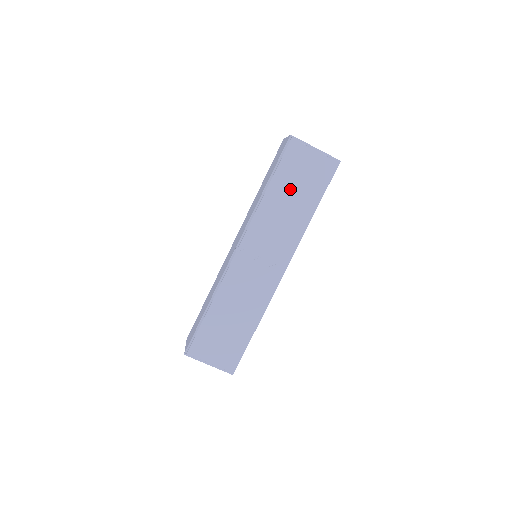
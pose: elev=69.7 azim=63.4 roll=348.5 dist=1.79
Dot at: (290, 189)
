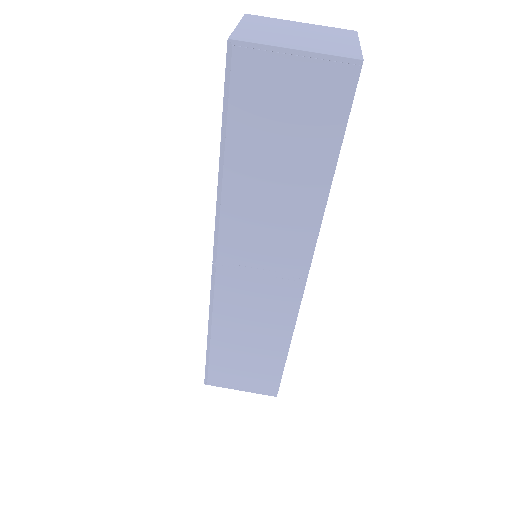
Dot at: (268, 152)
